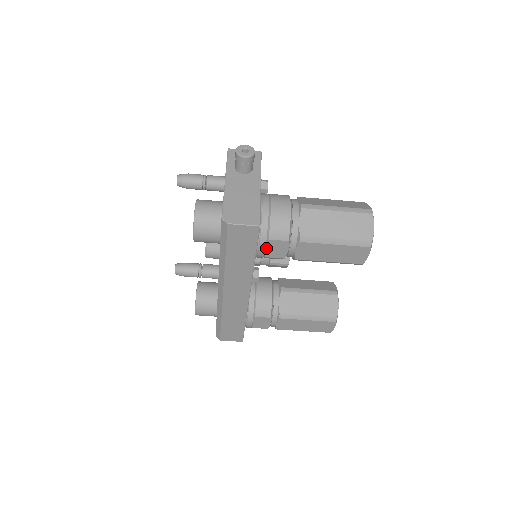
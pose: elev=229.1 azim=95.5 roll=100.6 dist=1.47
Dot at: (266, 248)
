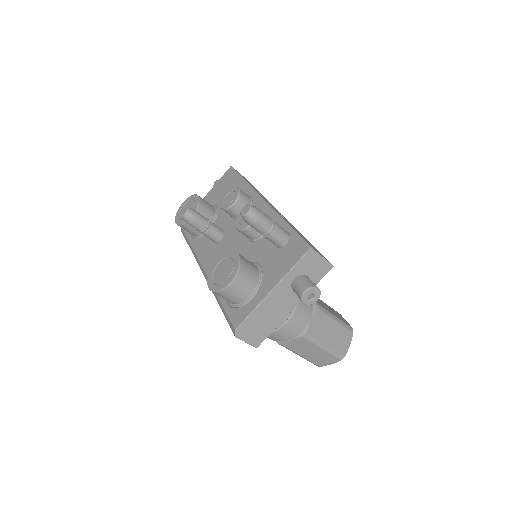
Dot at: occluded
